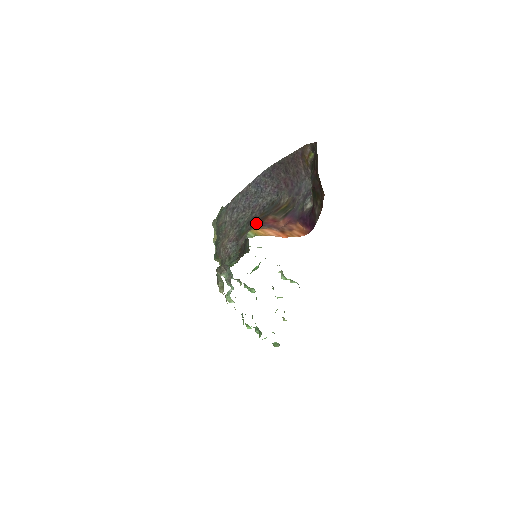
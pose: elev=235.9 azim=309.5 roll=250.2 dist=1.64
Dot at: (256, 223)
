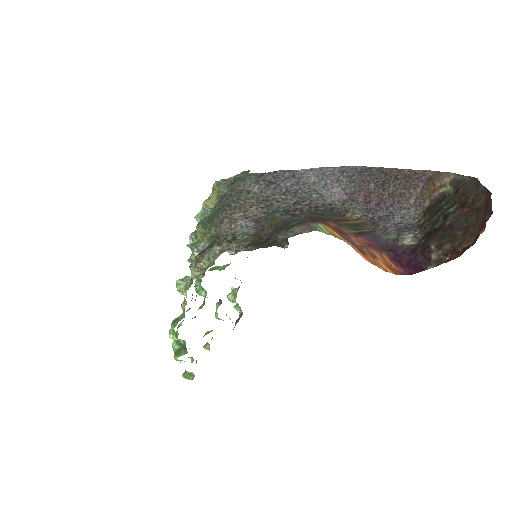
Dot at: (306, 219)
